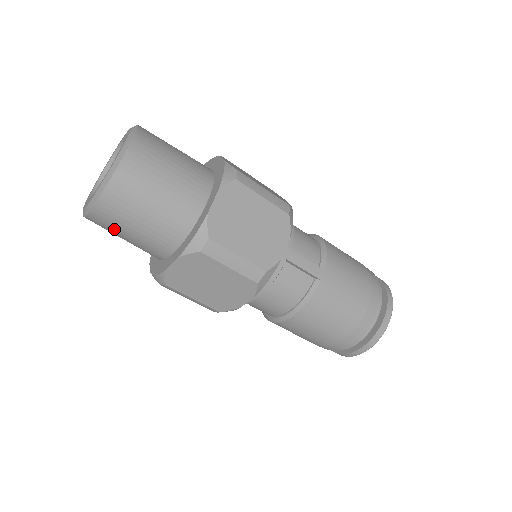
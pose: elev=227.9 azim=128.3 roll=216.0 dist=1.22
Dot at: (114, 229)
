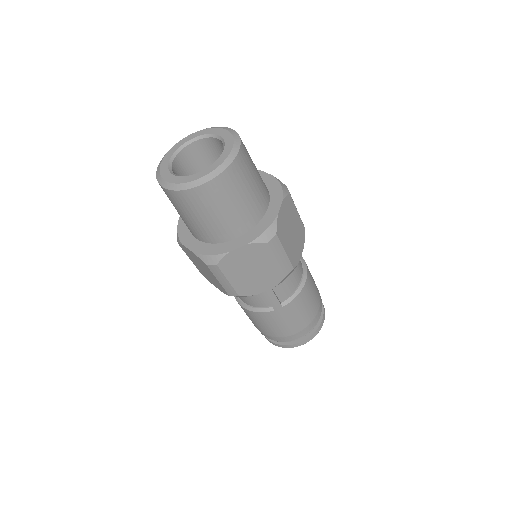
Dot at: occluded
